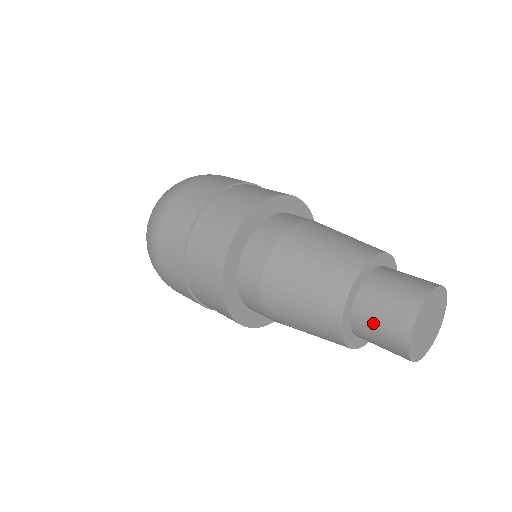
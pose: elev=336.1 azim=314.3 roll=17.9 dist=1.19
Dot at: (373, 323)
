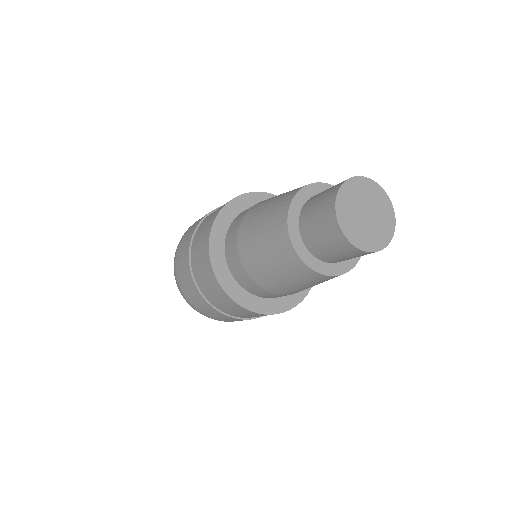
Dot at: (317, 198)
